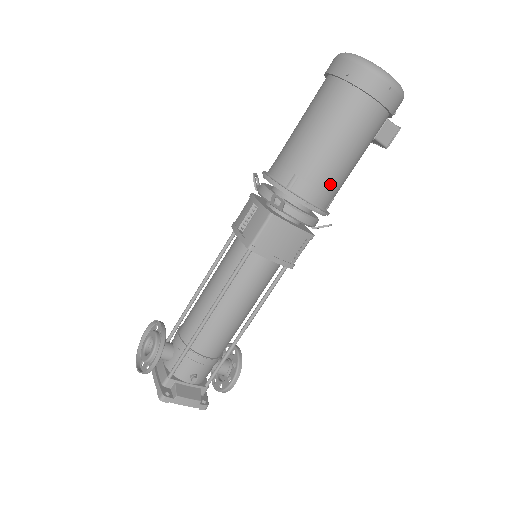
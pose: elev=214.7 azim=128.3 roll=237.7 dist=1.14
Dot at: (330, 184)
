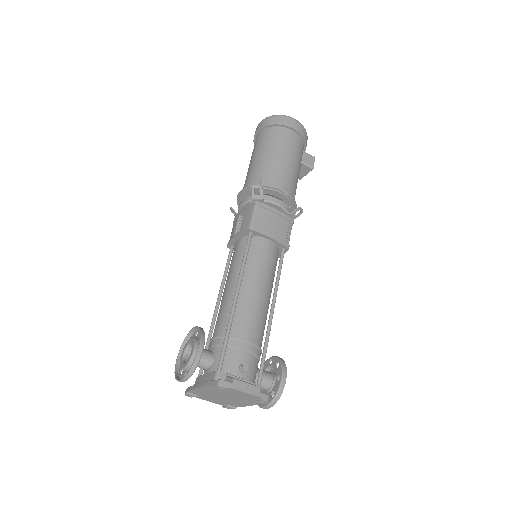
Dot at: (288, 179)
